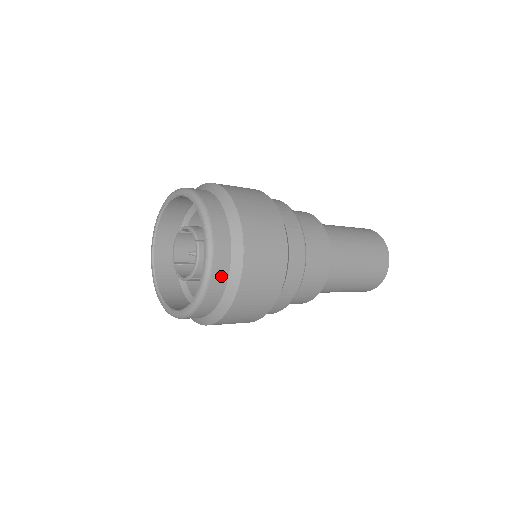
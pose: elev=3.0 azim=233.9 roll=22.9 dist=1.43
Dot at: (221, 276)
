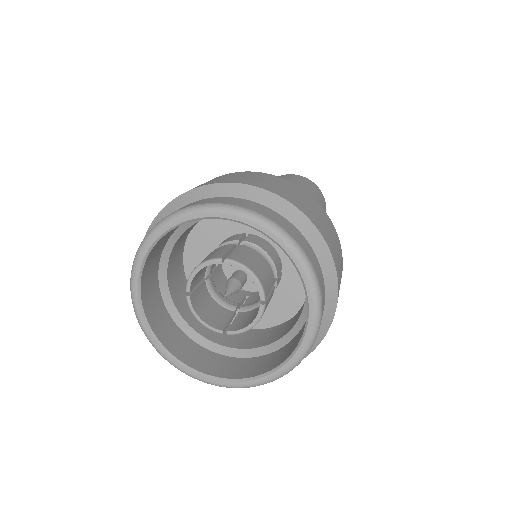
Dot at: occluded
